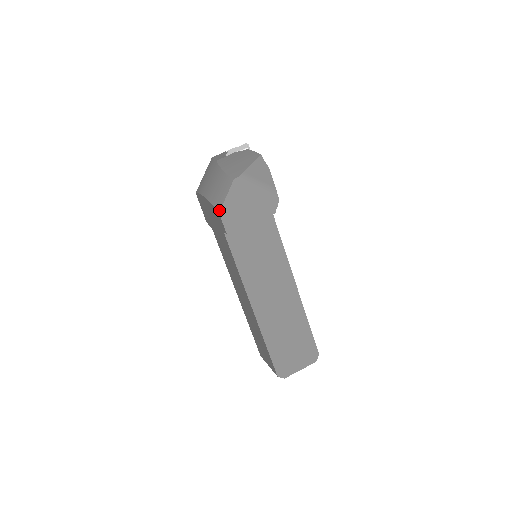
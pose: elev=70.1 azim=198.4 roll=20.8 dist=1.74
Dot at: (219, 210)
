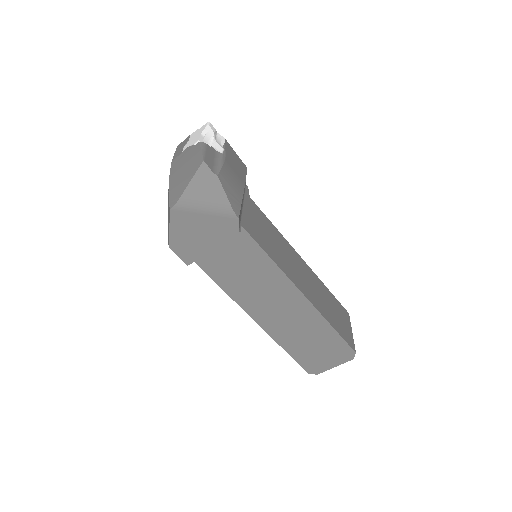
Dot at: (168, 244)
